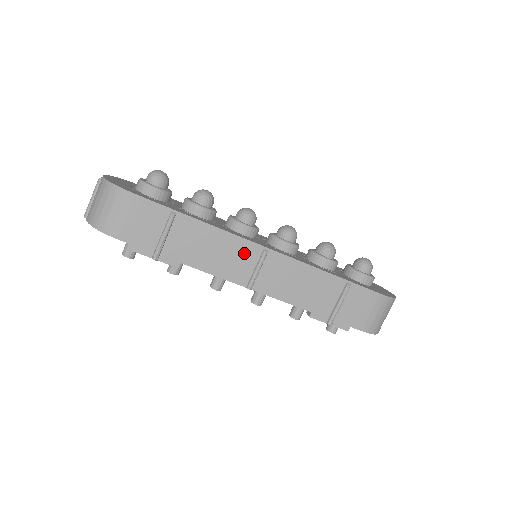
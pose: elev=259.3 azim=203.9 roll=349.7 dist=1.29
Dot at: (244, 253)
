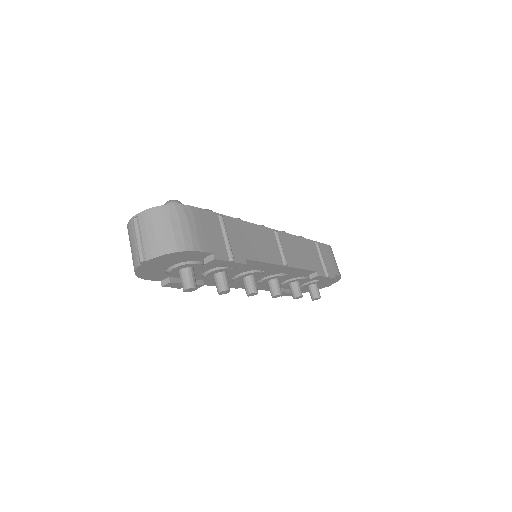
Dot at: (268, 238)
